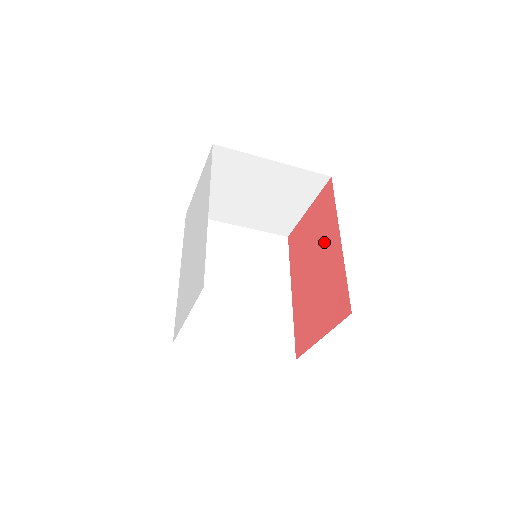
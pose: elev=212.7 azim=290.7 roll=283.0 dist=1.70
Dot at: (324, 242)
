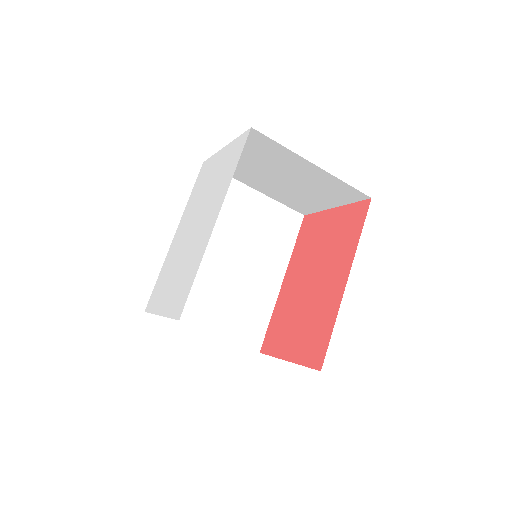
Dot at: (332, 266)
